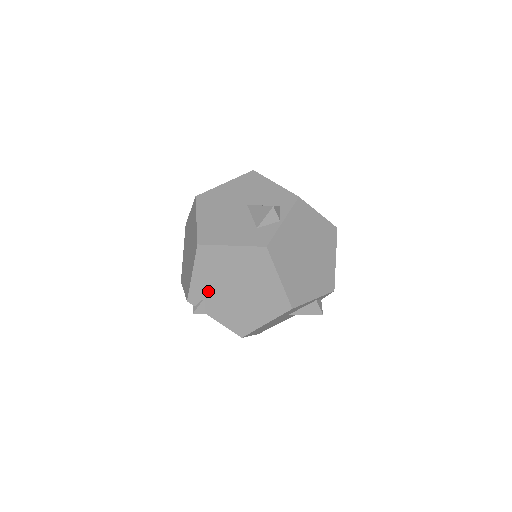
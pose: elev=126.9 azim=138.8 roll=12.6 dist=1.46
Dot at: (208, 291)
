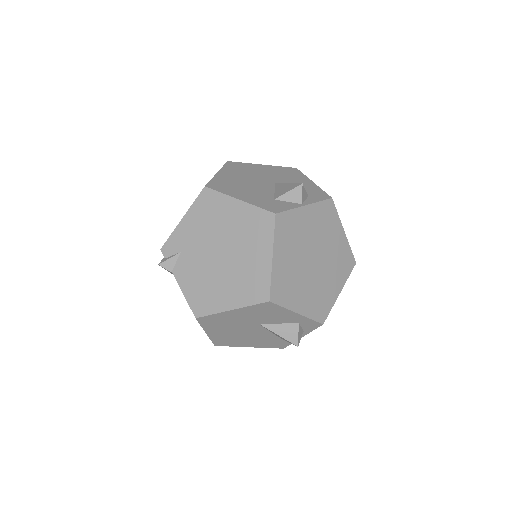
Dot at: (188, 245)
